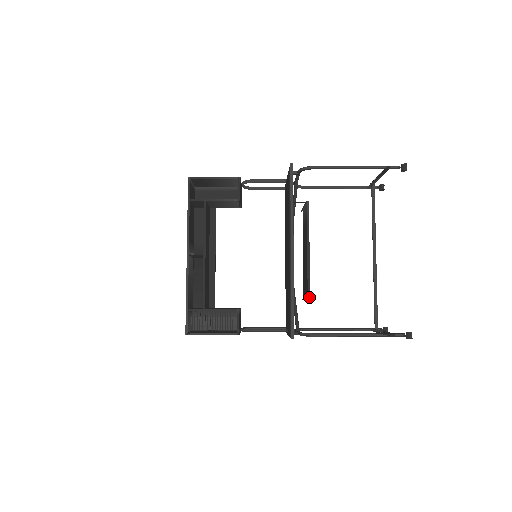
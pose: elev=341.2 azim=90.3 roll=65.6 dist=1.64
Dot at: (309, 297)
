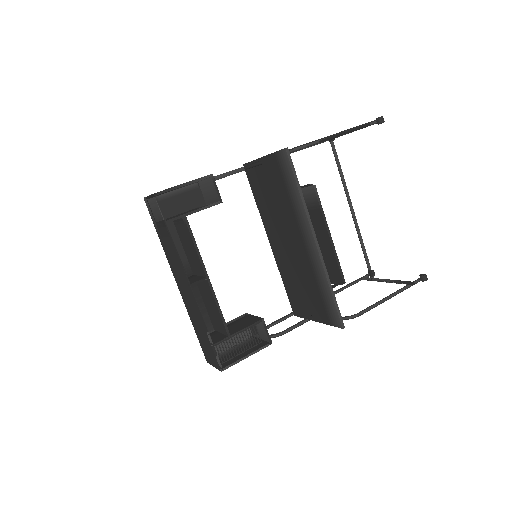
Dot at: (345, 282)
